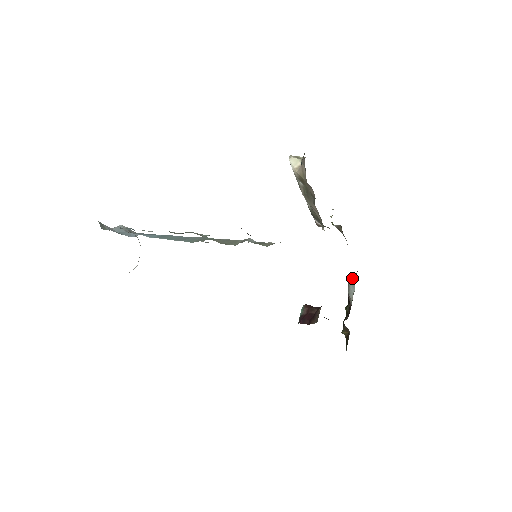
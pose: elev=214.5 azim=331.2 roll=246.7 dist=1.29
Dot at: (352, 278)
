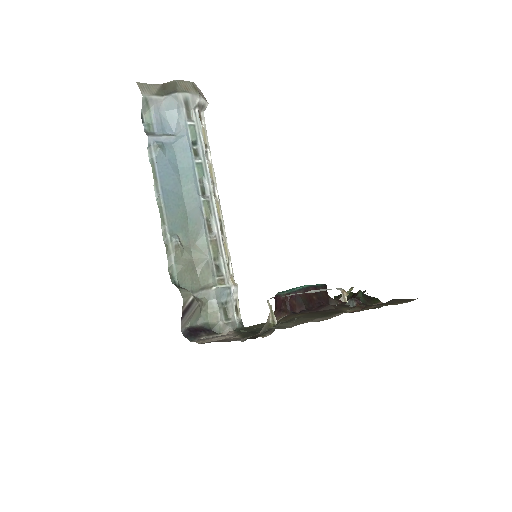
Dot at: (356, 302)
